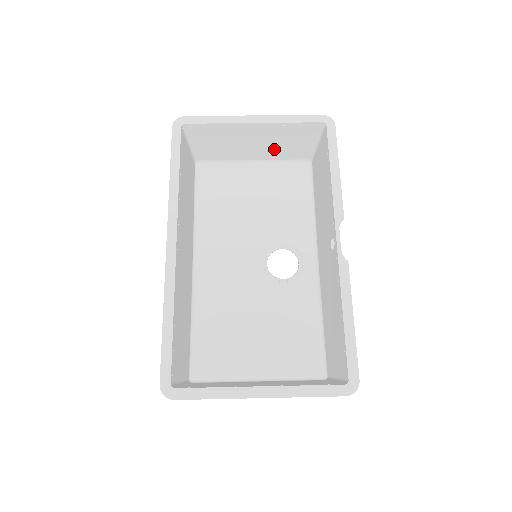
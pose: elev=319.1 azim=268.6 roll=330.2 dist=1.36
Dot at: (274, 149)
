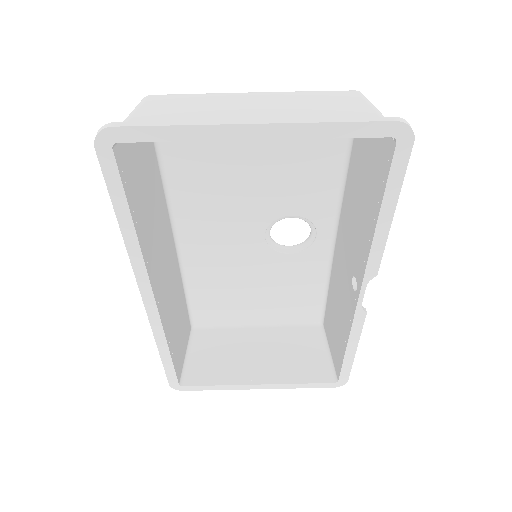
Dot at: occluded
